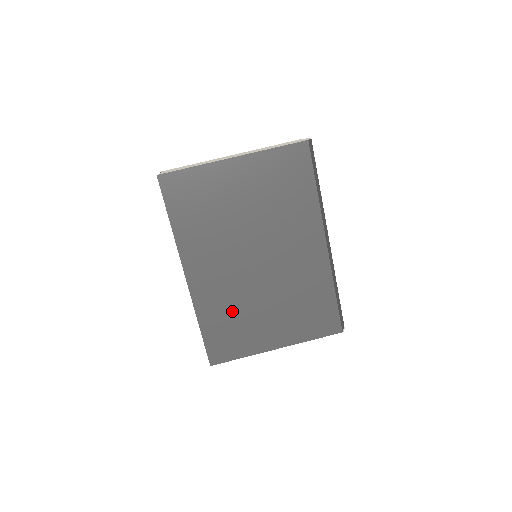
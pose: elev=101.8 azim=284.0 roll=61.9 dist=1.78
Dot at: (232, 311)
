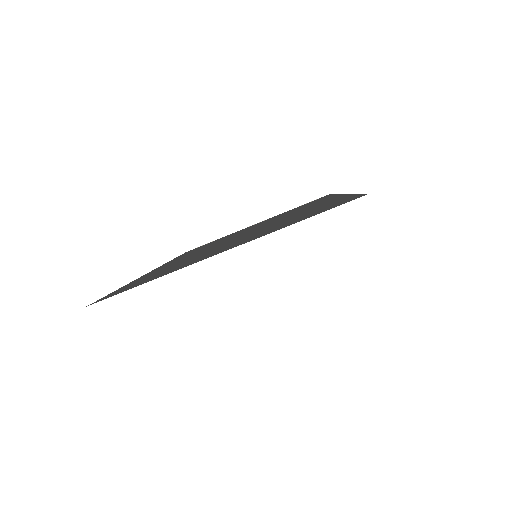
Dot at: occluded
